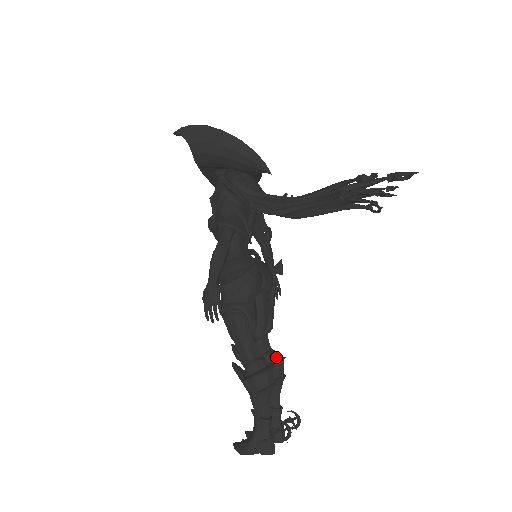
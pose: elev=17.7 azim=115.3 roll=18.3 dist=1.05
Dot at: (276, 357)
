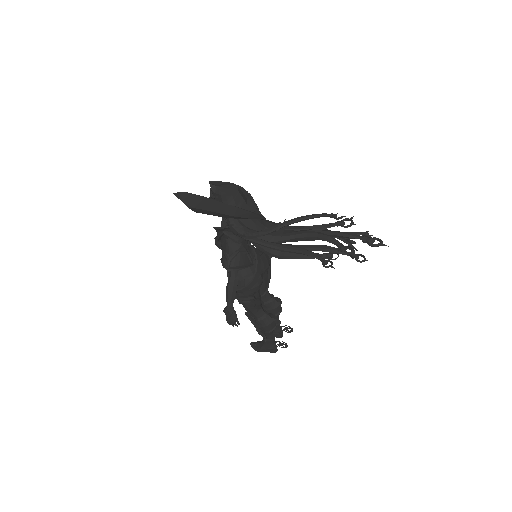
Dot at: (275, 303)
